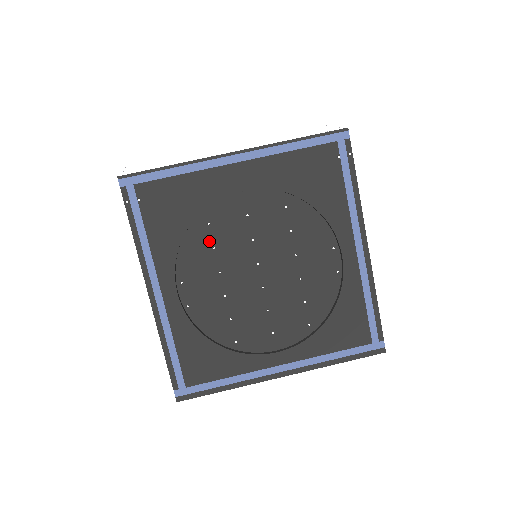
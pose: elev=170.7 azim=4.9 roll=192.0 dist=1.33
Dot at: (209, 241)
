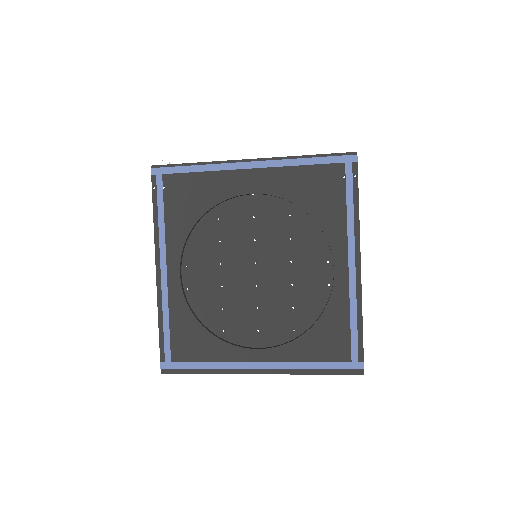
Dot at: (216, 234)
